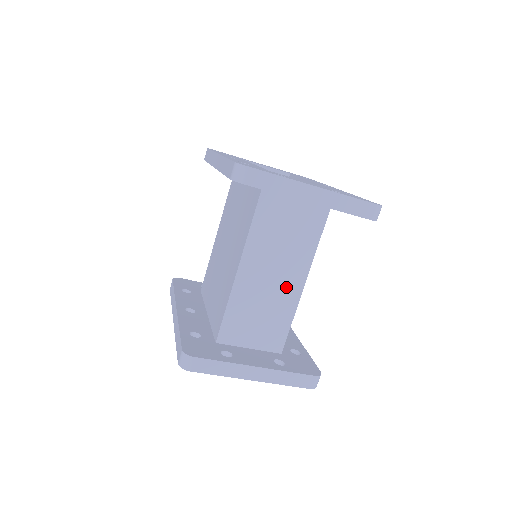
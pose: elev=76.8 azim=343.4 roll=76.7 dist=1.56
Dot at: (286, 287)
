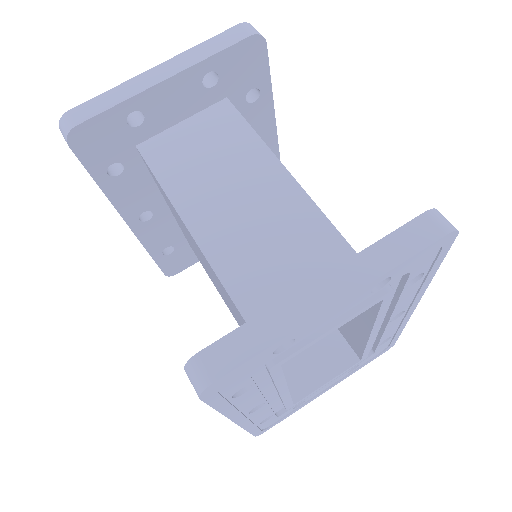
Dot at: (272, 197)
